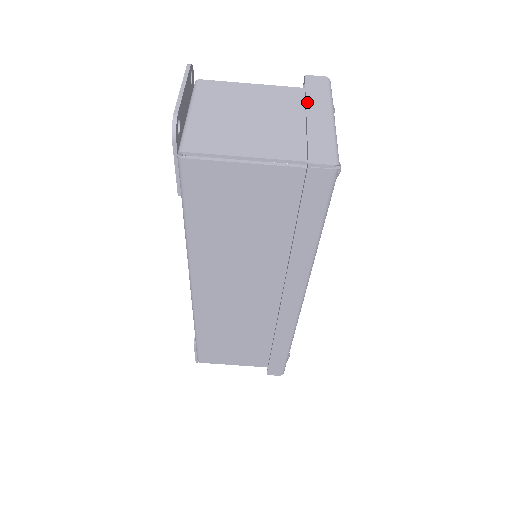
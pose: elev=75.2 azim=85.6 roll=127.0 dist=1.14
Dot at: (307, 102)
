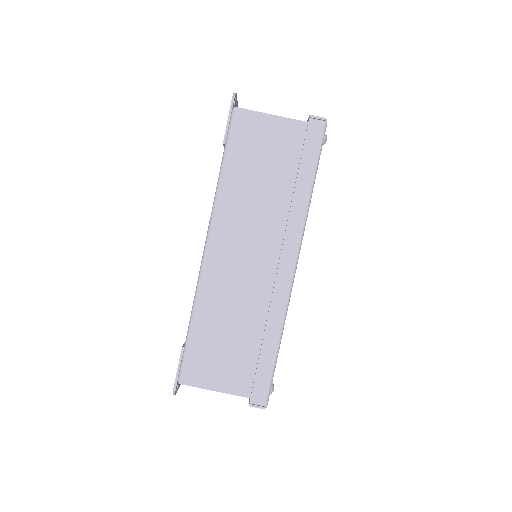
Dot at: occluded
